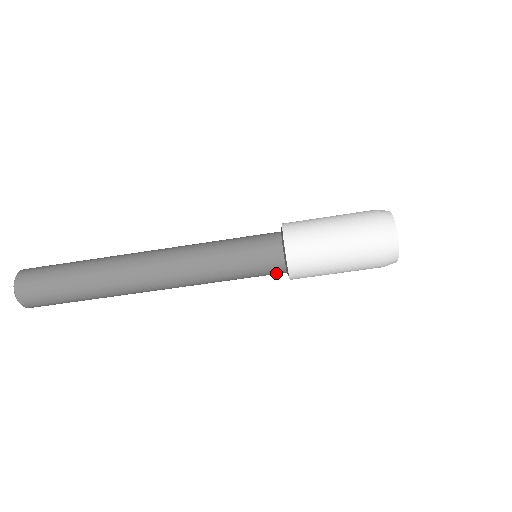
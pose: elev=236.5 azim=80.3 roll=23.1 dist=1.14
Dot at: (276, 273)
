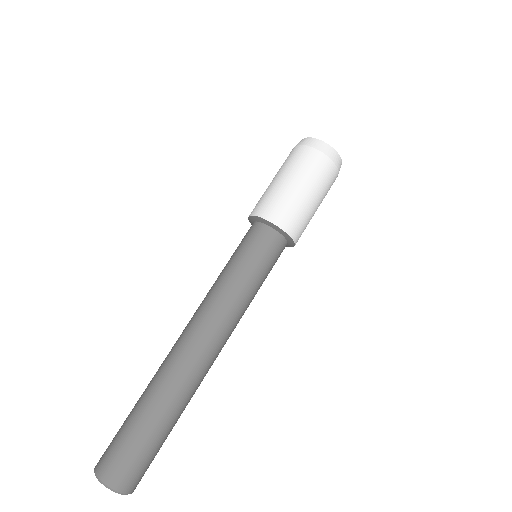
Dot at: (261, 234)
